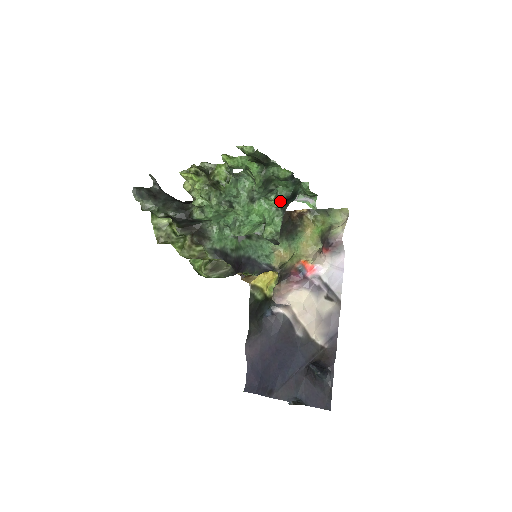
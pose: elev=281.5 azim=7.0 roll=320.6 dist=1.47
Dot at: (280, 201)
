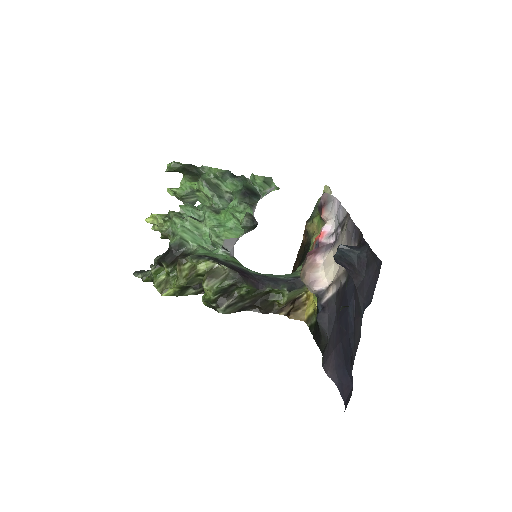
Dot at: (238, 197)
